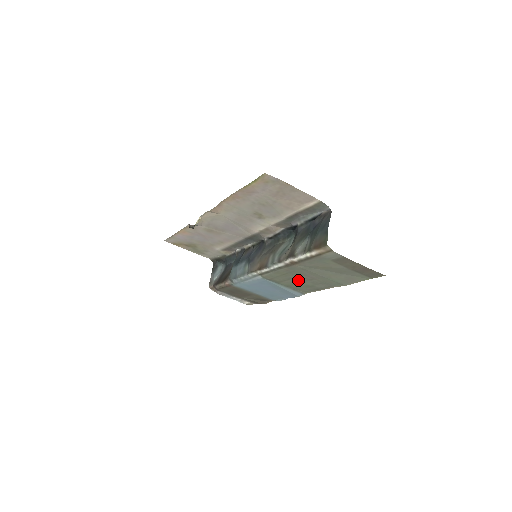
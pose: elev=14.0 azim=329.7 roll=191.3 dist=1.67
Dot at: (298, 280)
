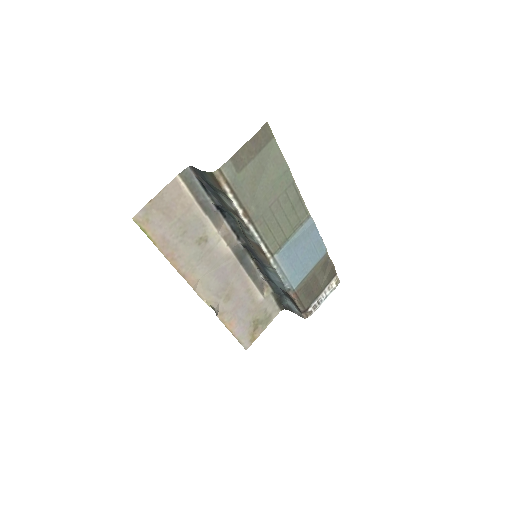
Dot at: (281, 217)
